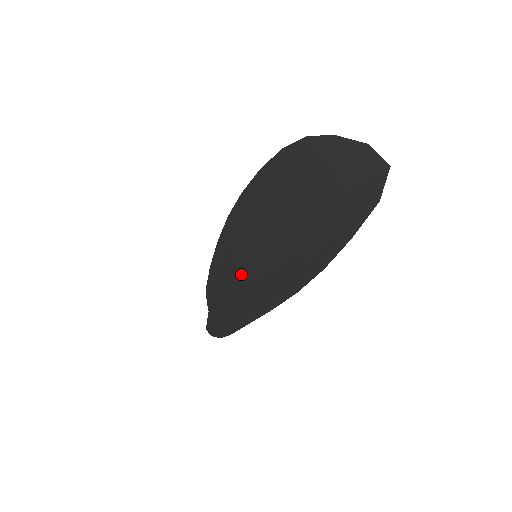
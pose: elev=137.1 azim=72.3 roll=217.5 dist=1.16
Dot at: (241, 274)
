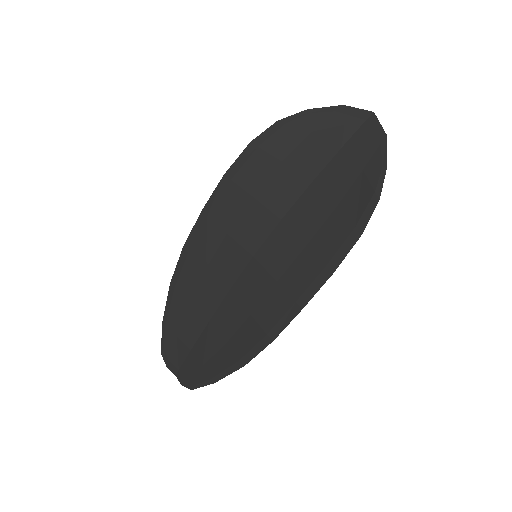
Dot at: (246, 283)
